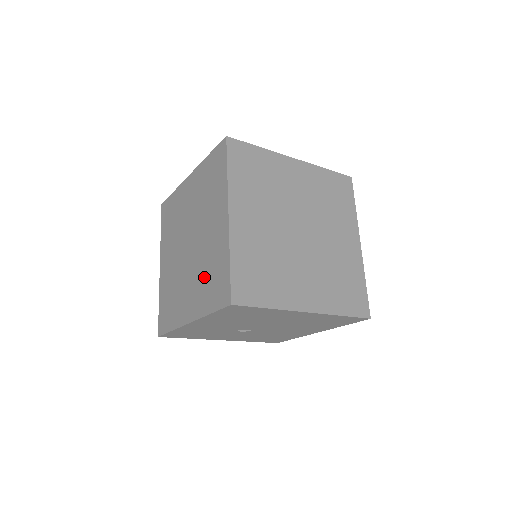
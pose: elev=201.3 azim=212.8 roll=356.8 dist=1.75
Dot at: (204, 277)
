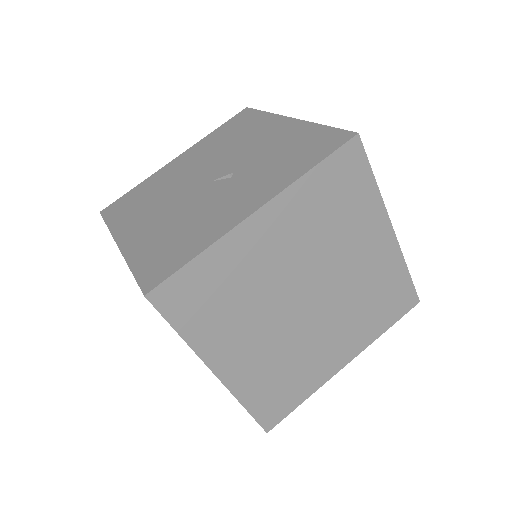
Dot at: occluded
